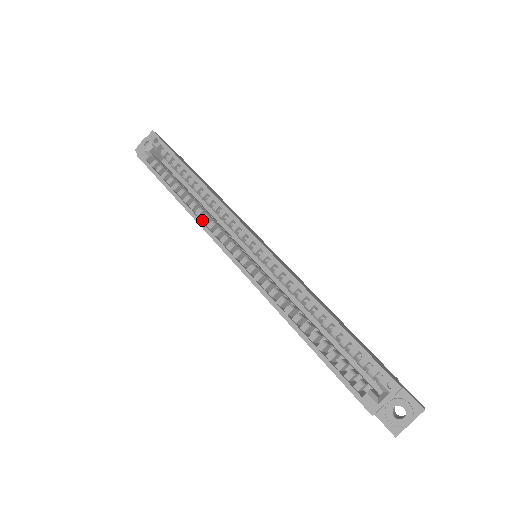
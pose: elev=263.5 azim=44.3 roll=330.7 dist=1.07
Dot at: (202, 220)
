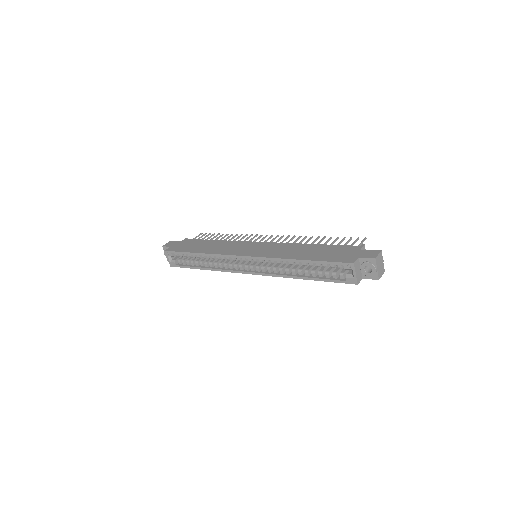
Dot at: (221, 268)
